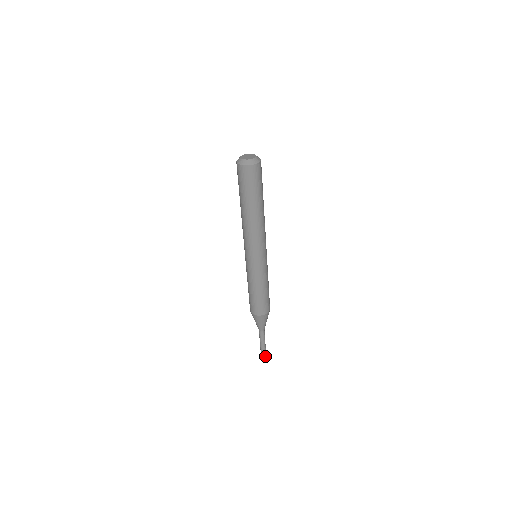
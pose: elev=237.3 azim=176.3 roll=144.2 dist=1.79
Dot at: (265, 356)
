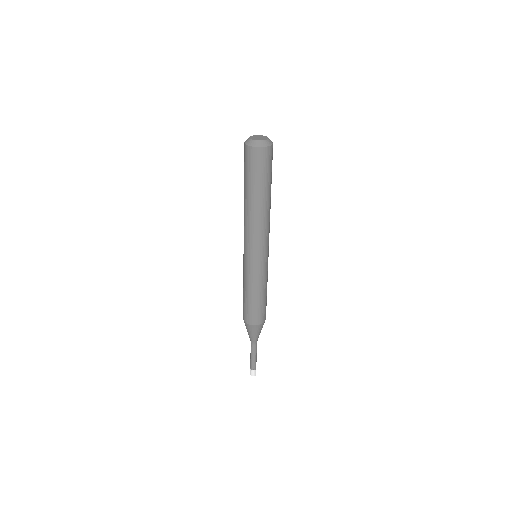
Dot at: occluded
